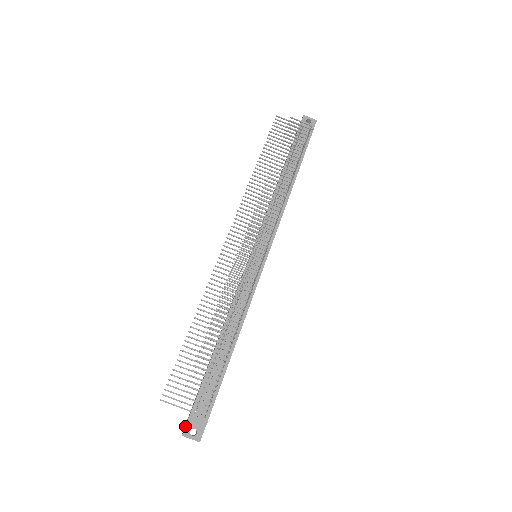
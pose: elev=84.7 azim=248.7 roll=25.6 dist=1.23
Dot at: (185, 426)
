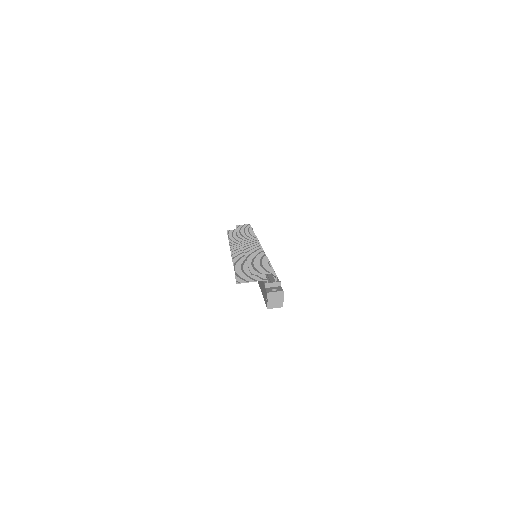
Dot at: (266, 290)
